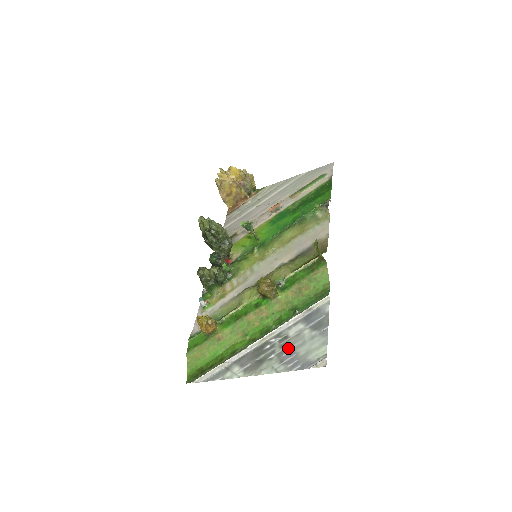
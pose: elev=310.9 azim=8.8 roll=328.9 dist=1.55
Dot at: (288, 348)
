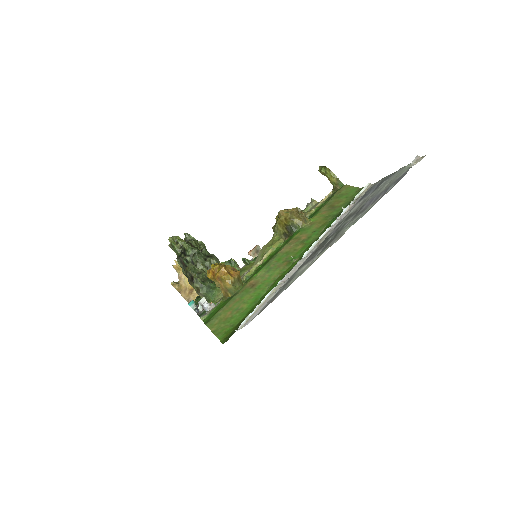
Dot at: (361, 207)
